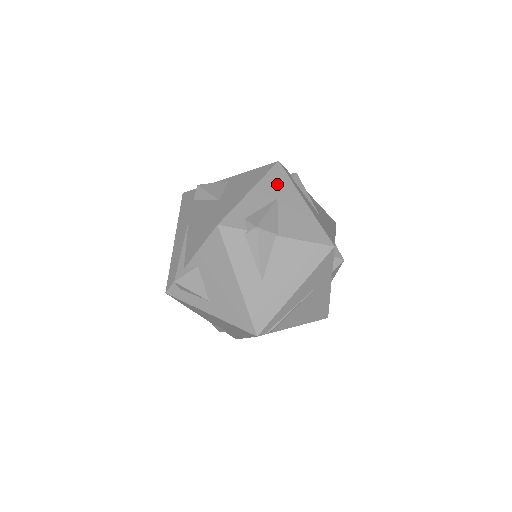
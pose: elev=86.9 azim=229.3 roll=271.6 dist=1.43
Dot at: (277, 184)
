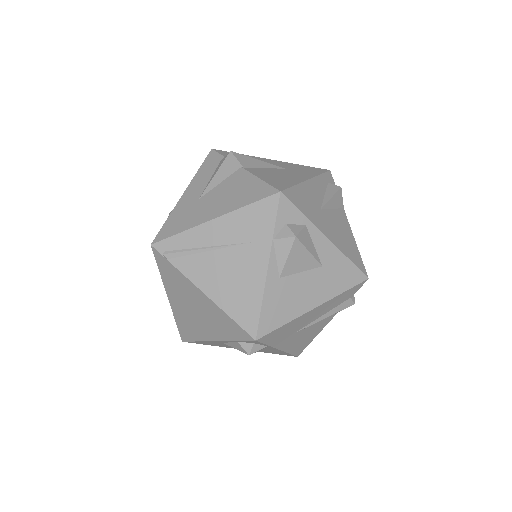
Dot at: (302, 169)
